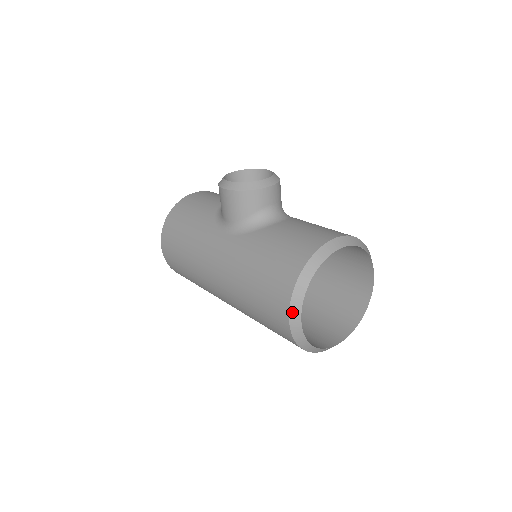
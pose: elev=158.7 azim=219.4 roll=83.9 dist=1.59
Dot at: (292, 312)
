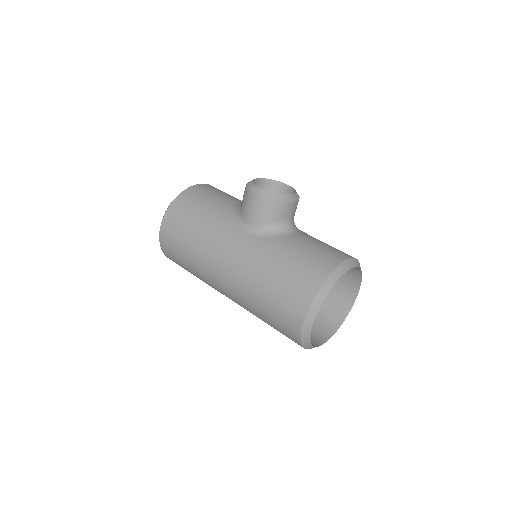
Dot at: (309, 314)
